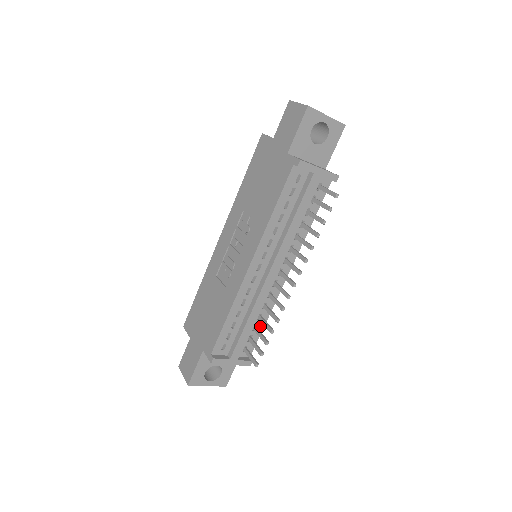
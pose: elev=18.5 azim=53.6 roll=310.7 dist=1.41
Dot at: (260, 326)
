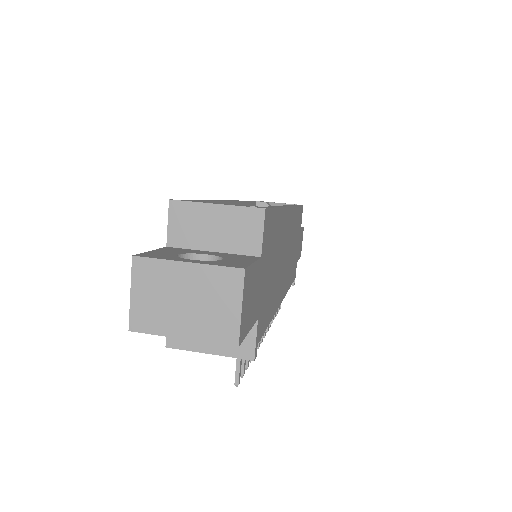
Dot at: occluded
